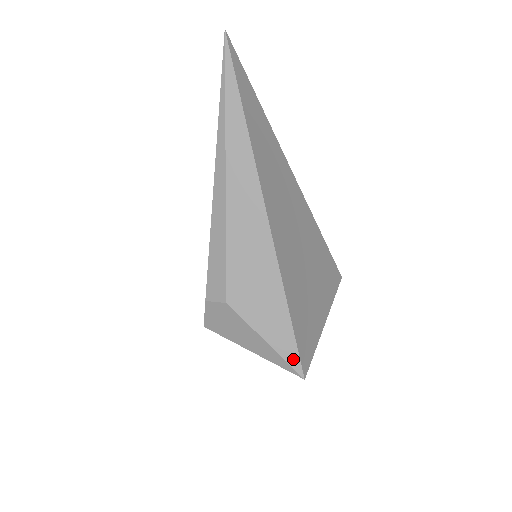
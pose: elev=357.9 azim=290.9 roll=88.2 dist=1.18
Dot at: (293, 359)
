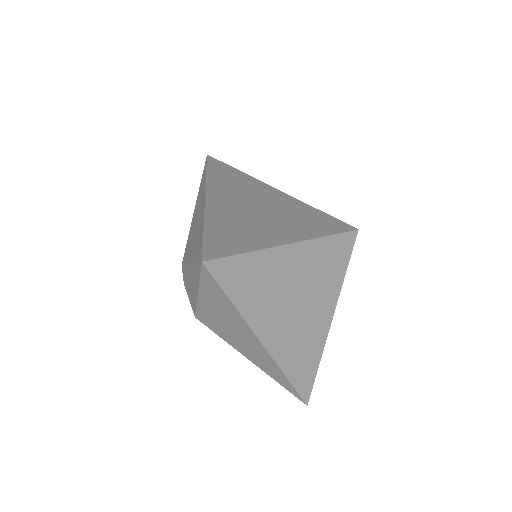
Dot at: (199, 256)
